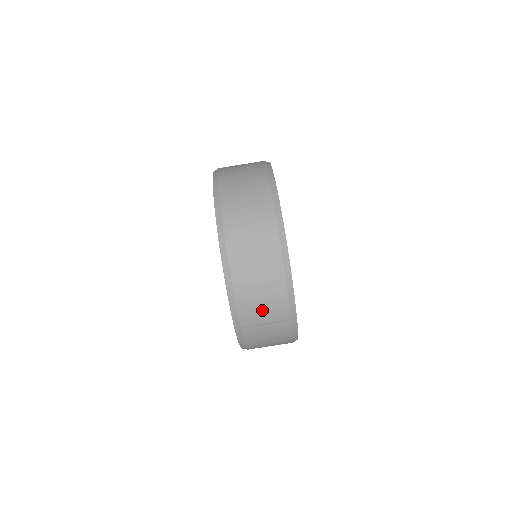
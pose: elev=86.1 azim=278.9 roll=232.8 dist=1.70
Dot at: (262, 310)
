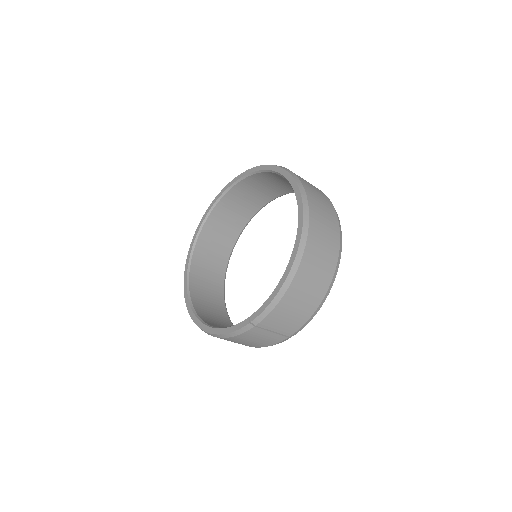
Dot at: (284, 321)
